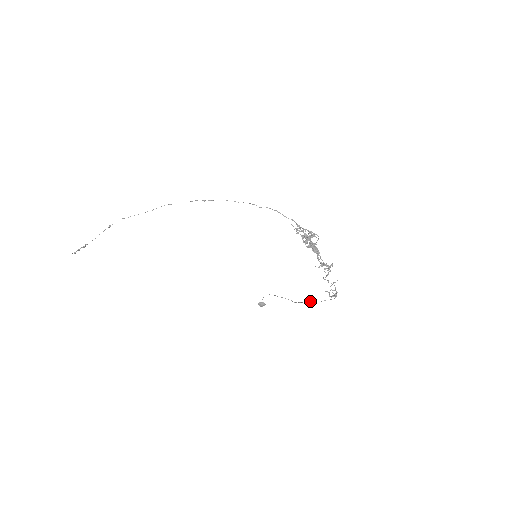
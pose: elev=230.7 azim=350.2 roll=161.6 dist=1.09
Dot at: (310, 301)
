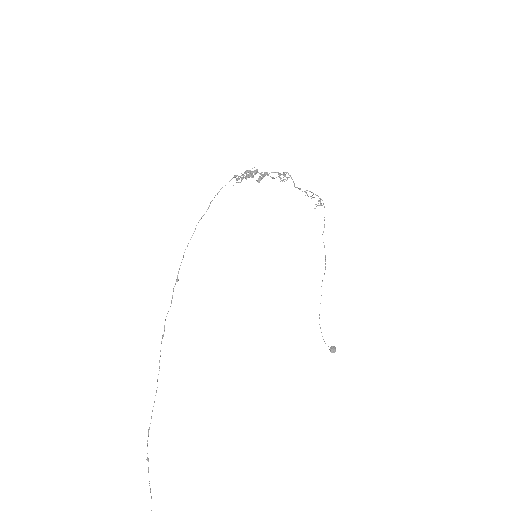
Dot at: (323, 232)
